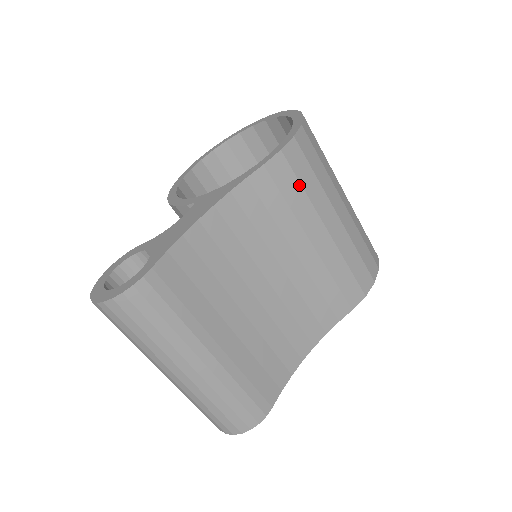
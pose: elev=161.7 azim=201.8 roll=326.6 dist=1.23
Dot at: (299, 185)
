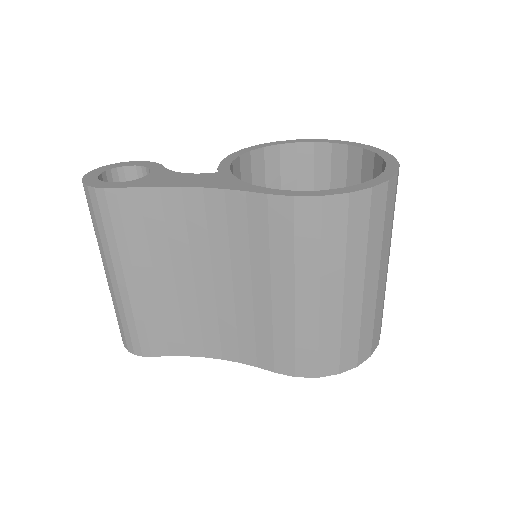
Dot at: (292, 239)
